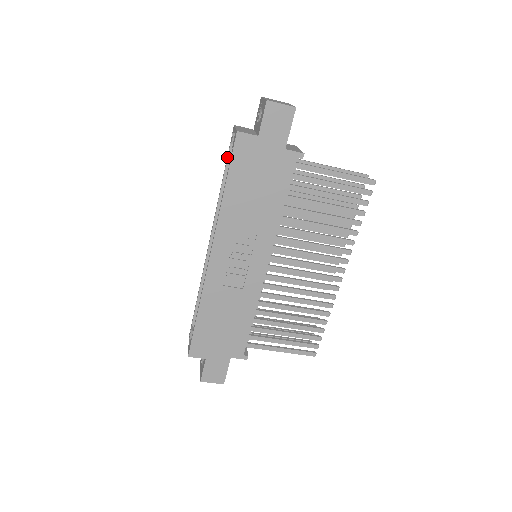
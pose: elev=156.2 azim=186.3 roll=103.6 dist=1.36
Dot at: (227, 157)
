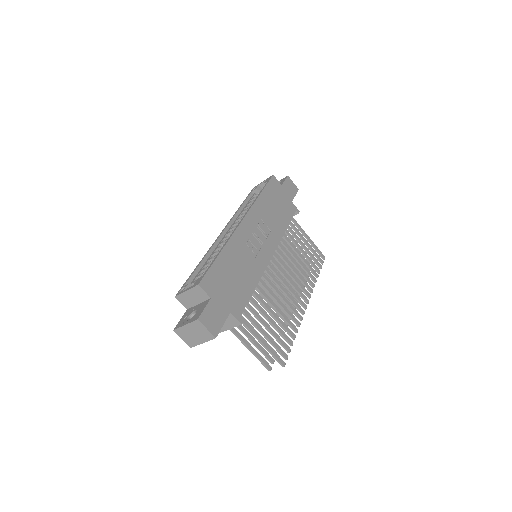
Dot at: (248, 196)
